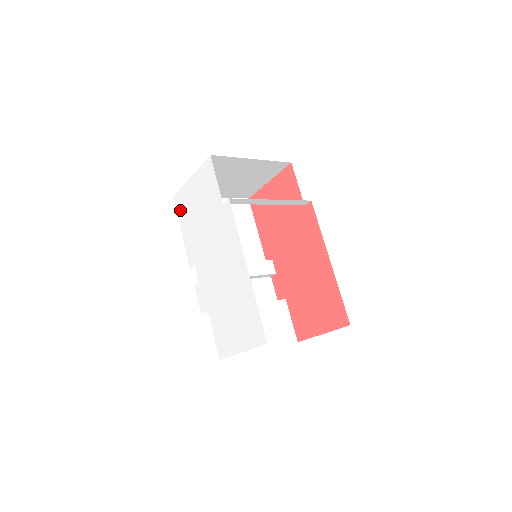
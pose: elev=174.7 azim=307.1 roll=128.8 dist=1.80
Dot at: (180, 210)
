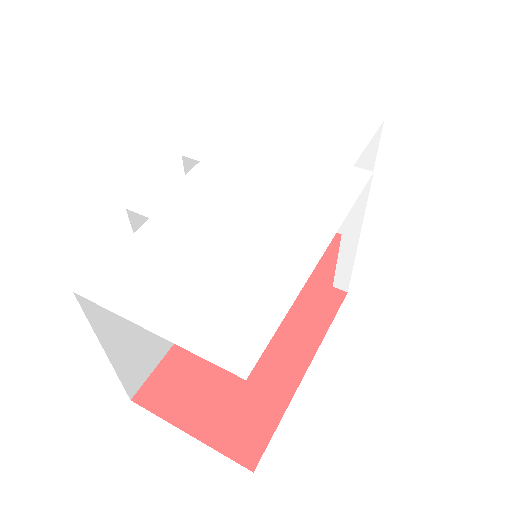
Dot at: (253, 104)
